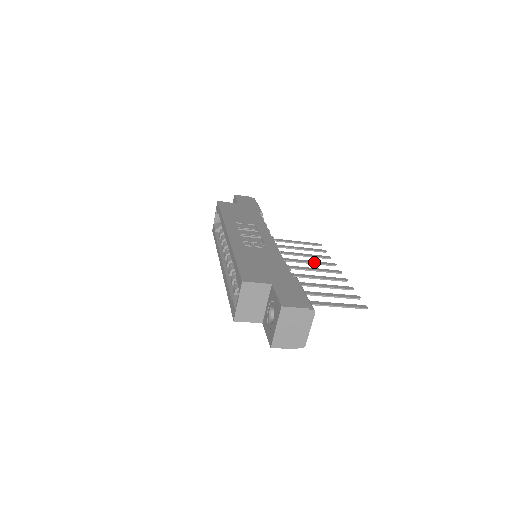
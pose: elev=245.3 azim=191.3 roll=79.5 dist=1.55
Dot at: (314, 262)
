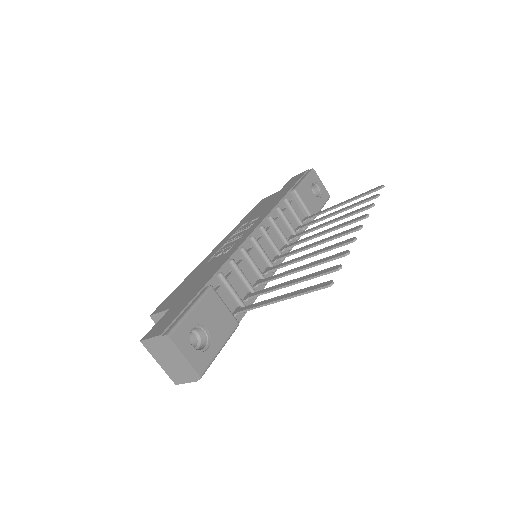
Dot at: (337, 226)
